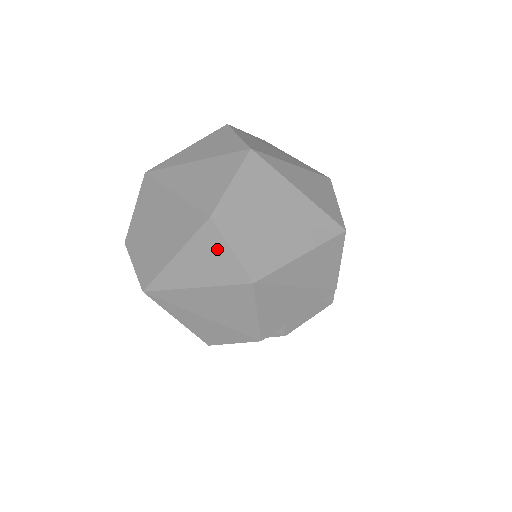
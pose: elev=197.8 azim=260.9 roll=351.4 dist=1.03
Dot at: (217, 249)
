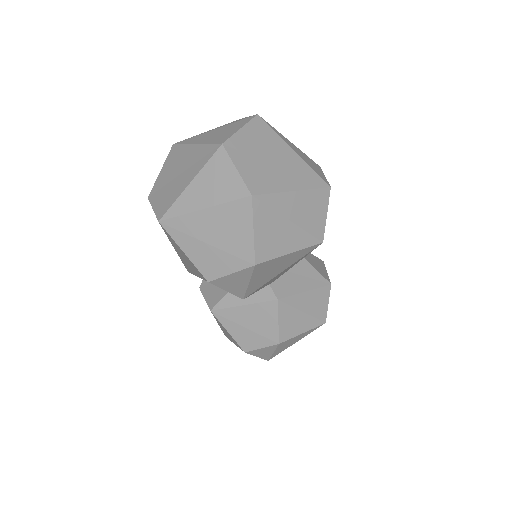
Dot at: (225, 170)
